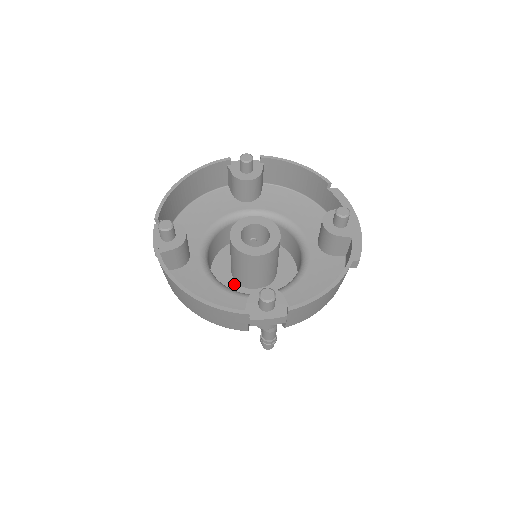
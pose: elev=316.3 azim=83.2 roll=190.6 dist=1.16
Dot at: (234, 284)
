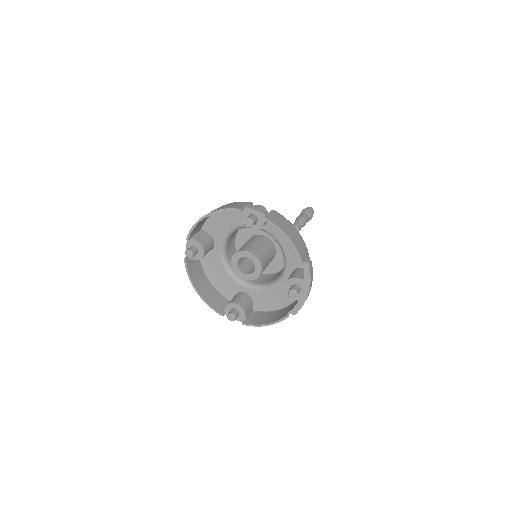
Dot at: occluded
